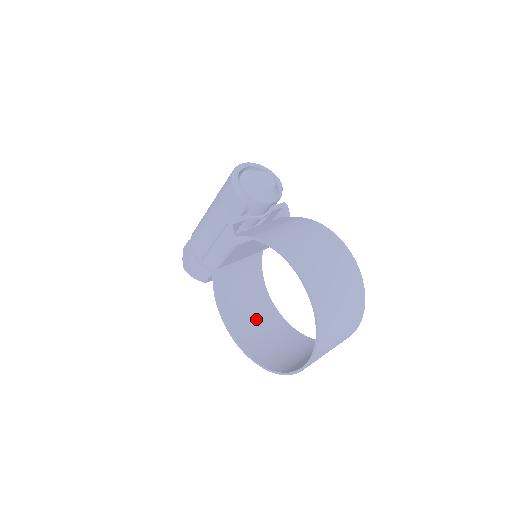
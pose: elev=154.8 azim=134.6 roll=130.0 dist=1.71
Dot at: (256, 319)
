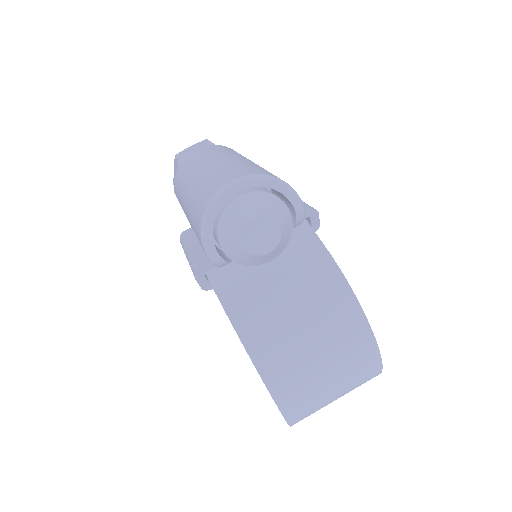
Dot at: occluded
